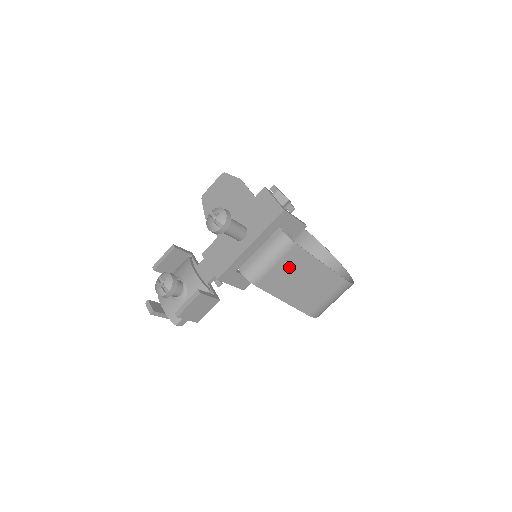
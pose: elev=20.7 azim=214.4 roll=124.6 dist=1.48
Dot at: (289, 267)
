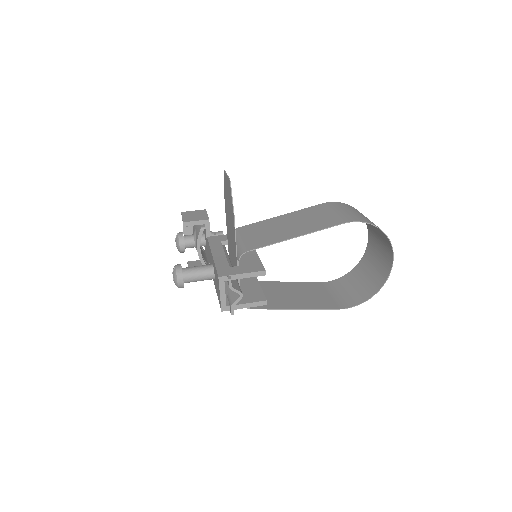
Dot at: occluded
